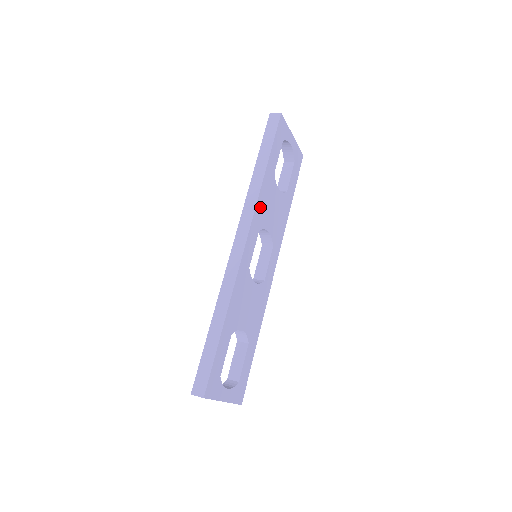
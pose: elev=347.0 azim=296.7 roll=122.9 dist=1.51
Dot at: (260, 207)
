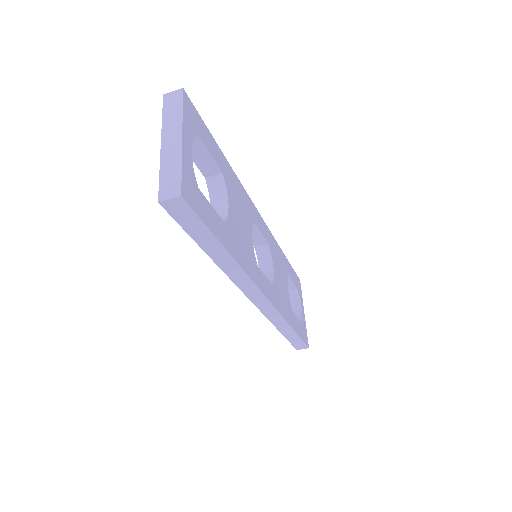
Dot at: (274, 245)
